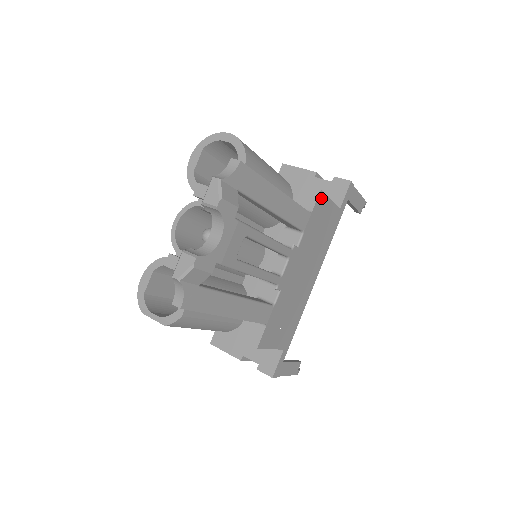
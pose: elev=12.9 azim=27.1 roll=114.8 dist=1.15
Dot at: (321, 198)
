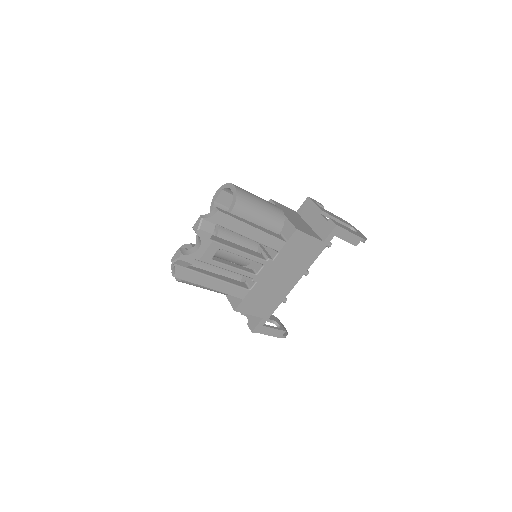
Dot at: (298, 234)
